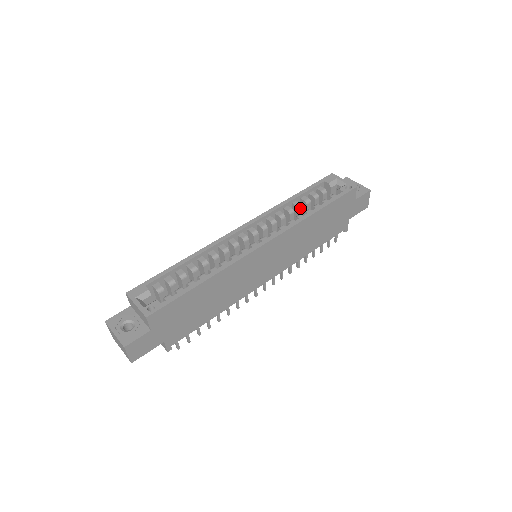
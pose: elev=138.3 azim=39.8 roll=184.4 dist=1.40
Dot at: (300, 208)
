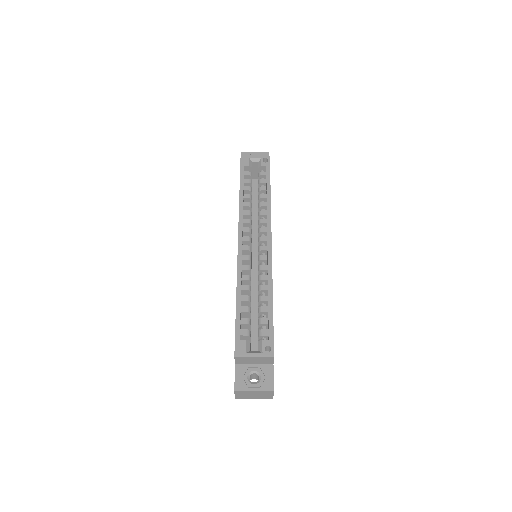
Dot at: (251, 198)
